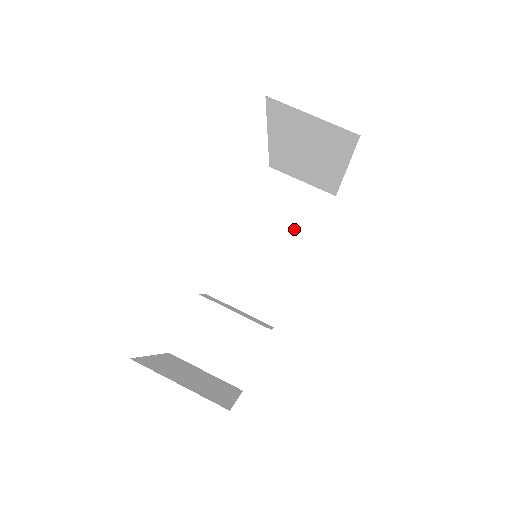
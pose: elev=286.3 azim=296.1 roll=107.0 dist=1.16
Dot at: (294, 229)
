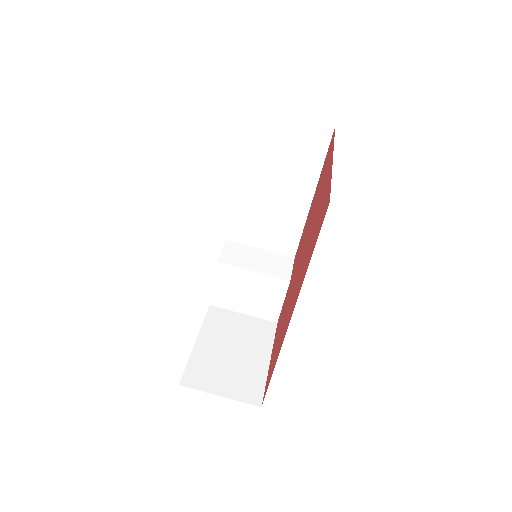
Dot at: (294, 170)
